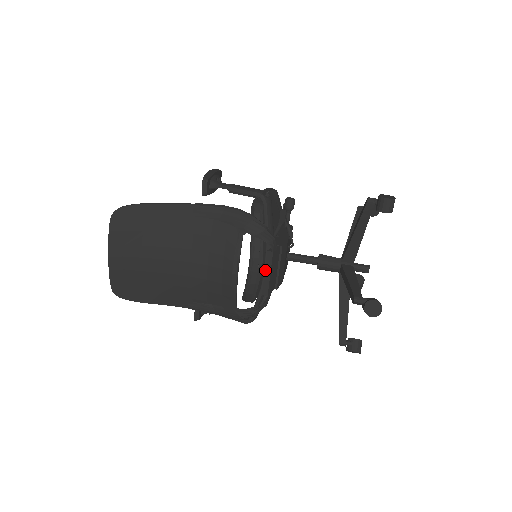
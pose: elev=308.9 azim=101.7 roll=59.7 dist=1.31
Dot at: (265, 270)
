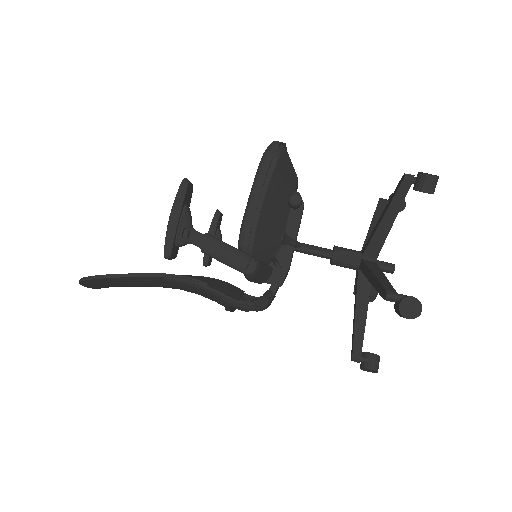
Dot at: occluded
